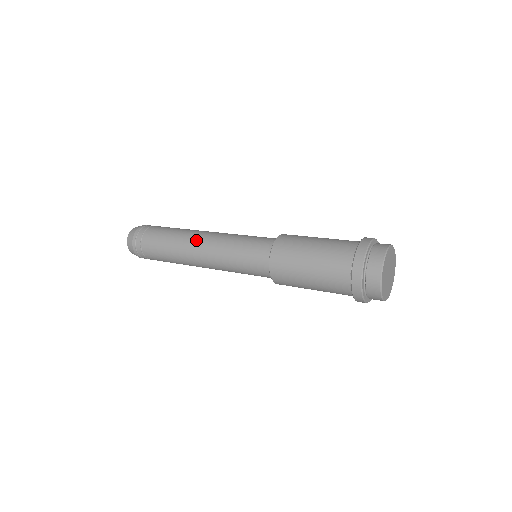
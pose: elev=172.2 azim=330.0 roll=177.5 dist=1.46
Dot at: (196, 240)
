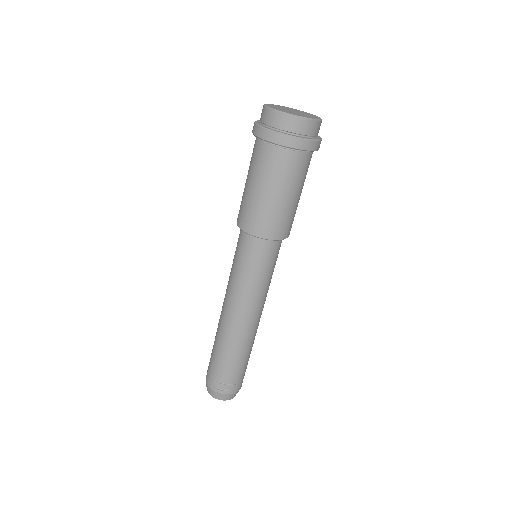
Dot at: occluded
